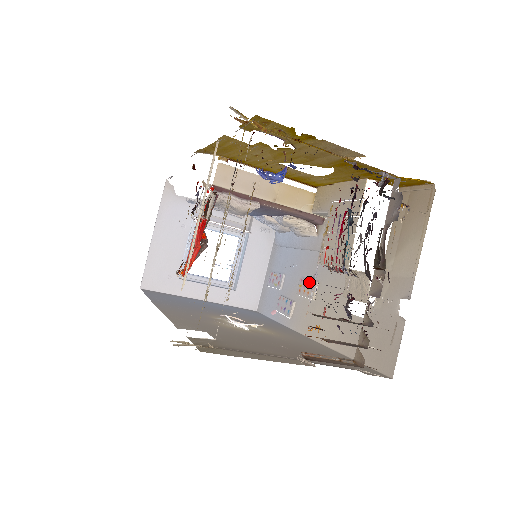
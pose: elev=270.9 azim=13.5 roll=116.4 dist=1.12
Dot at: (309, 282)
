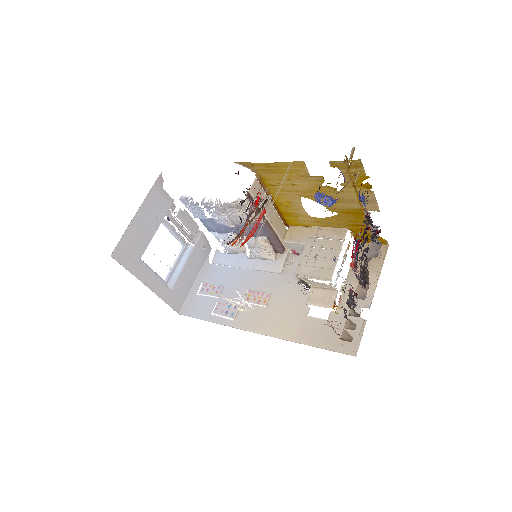
Dot at: (261, 293)
